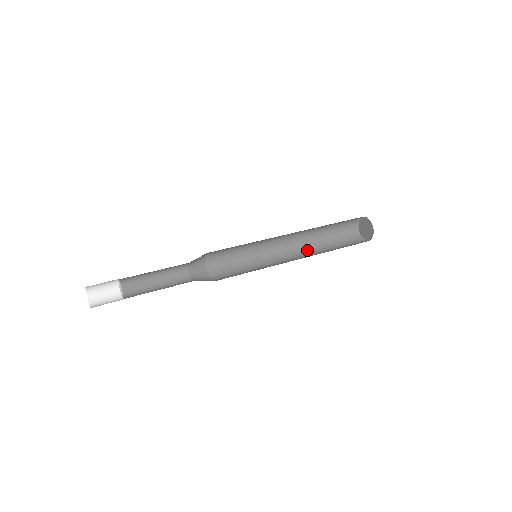
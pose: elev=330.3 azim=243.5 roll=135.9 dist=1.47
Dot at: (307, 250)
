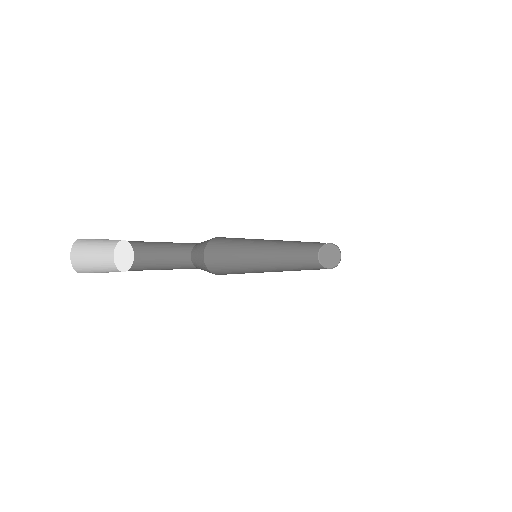
Dot at: occluded
